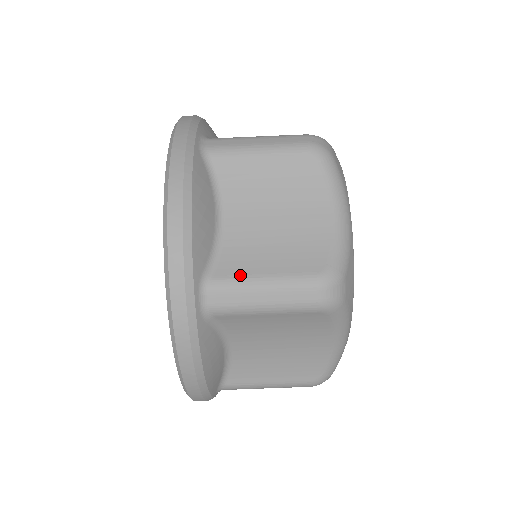
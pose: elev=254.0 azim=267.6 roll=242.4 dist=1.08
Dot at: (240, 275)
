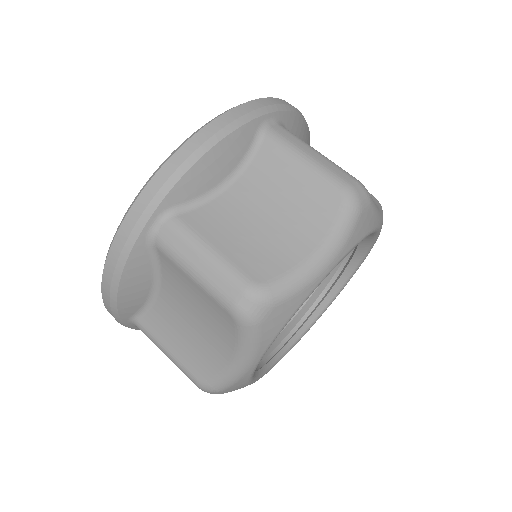
Dot at: occluded
